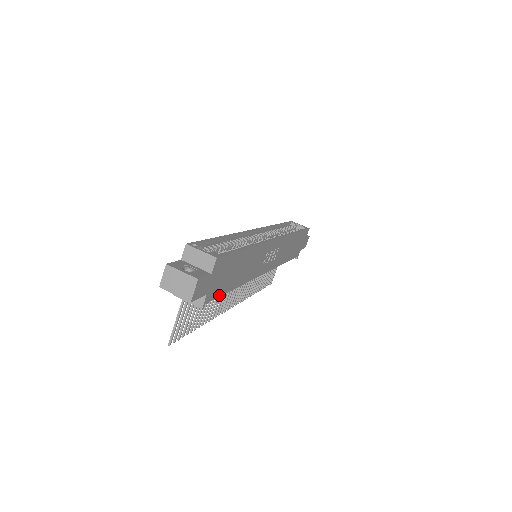
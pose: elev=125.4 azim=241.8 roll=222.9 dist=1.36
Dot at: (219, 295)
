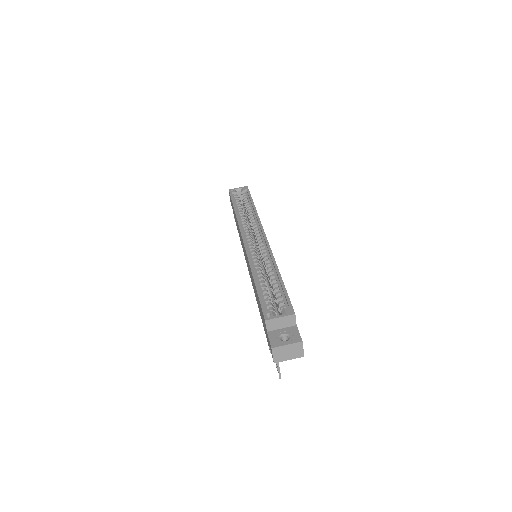
Dot at: occluded
